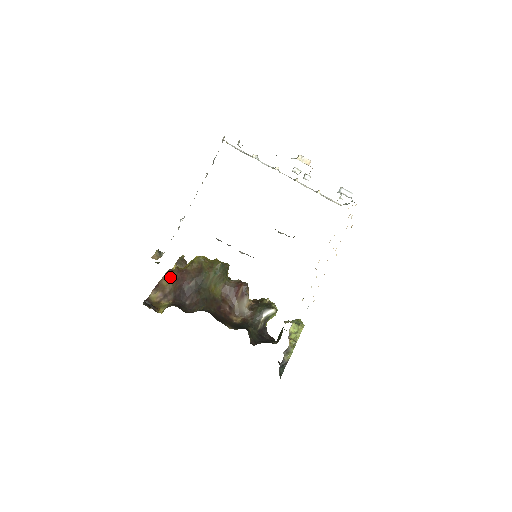
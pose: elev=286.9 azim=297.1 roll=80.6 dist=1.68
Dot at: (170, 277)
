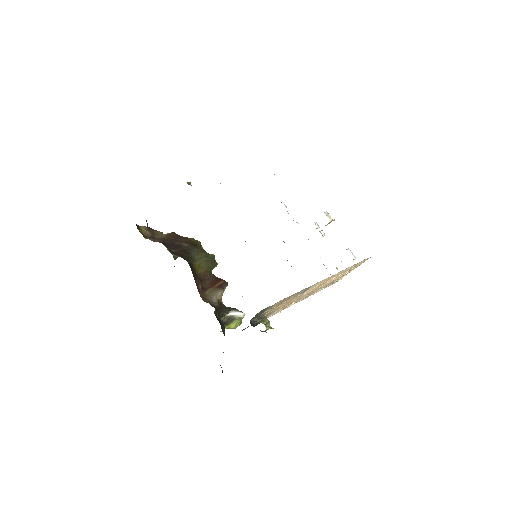
Dot at: occluded
